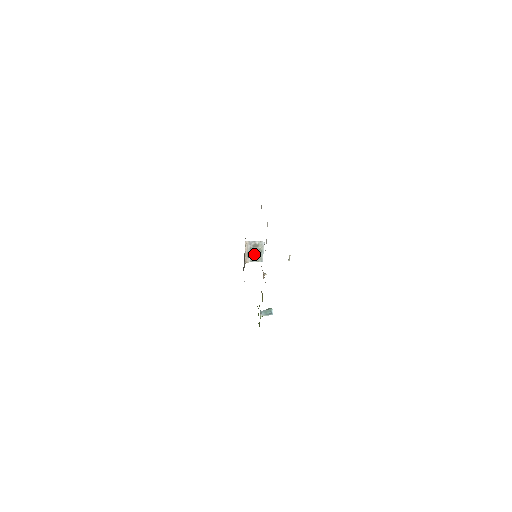
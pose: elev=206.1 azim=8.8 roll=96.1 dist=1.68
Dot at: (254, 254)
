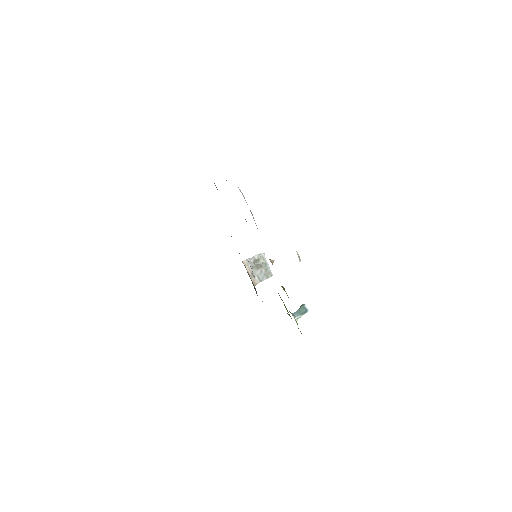
Dot at: (259, 271)
